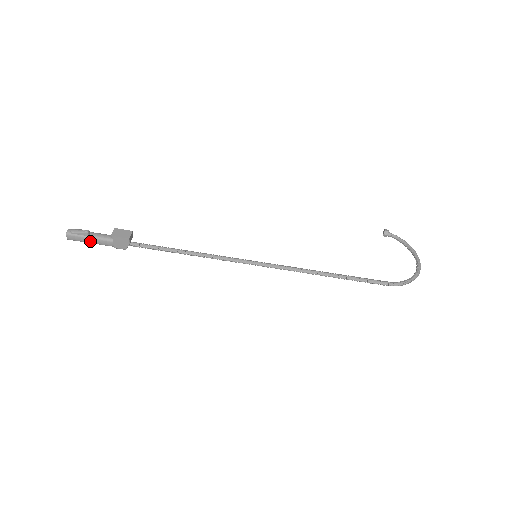
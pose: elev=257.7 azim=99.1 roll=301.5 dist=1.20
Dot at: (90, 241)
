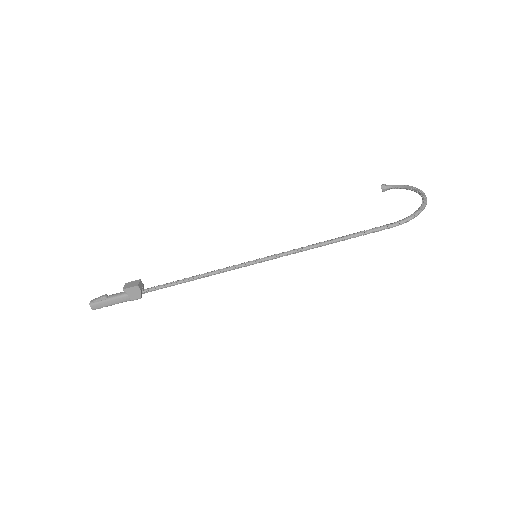
Dot at: (110, 303)
